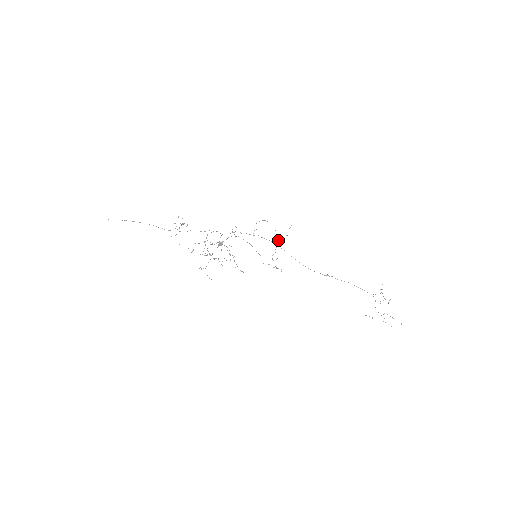
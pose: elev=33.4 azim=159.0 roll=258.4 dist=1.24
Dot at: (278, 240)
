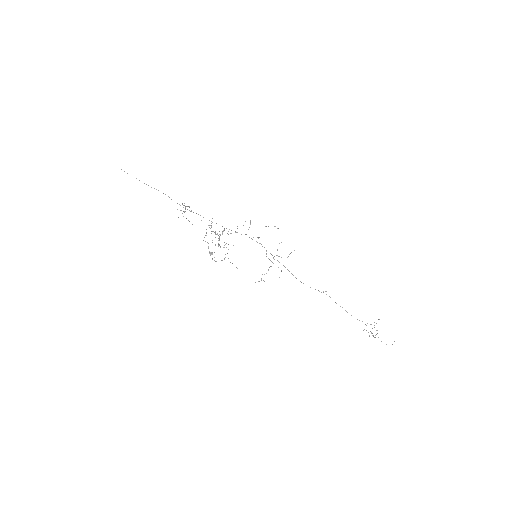
Dot at: occluded
